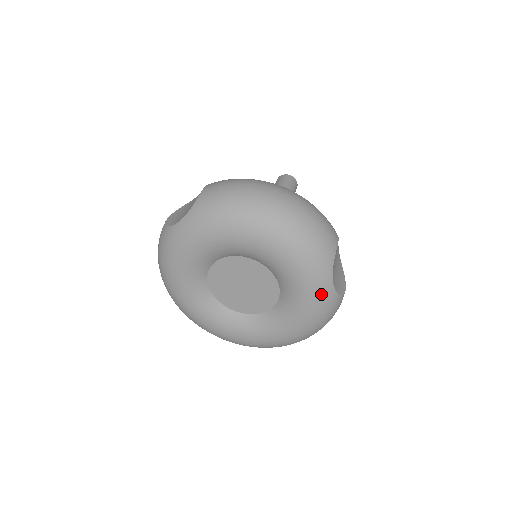
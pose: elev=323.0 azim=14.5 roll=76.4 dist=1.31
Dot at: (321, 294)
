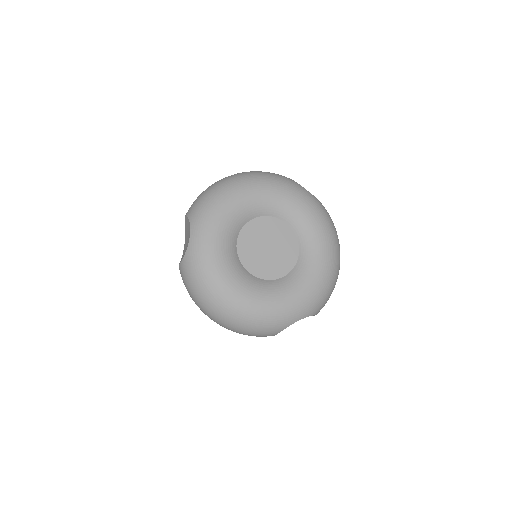
Dot at: (310, 200)
